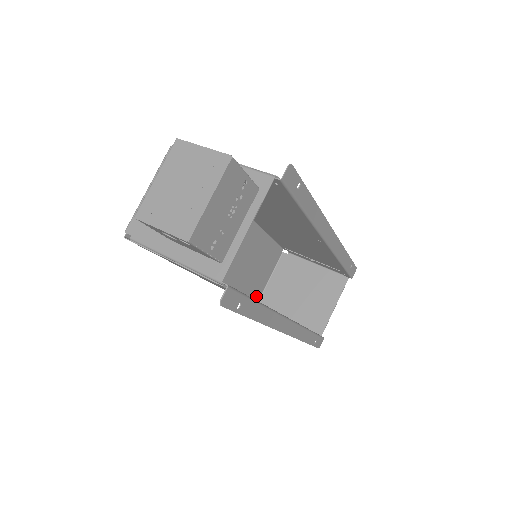
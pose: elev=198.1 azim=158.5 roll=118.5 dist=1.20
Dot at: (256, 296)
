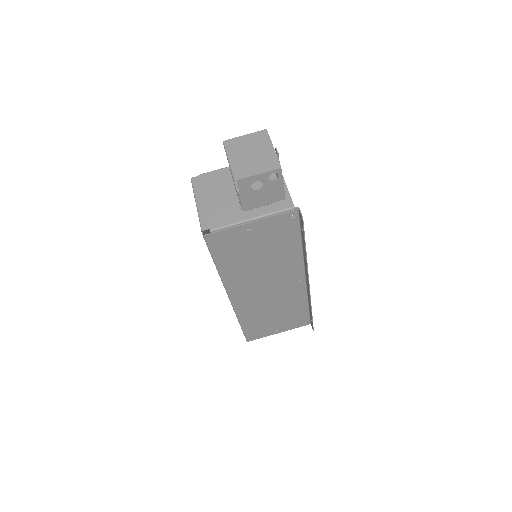
Dot at: occluded
